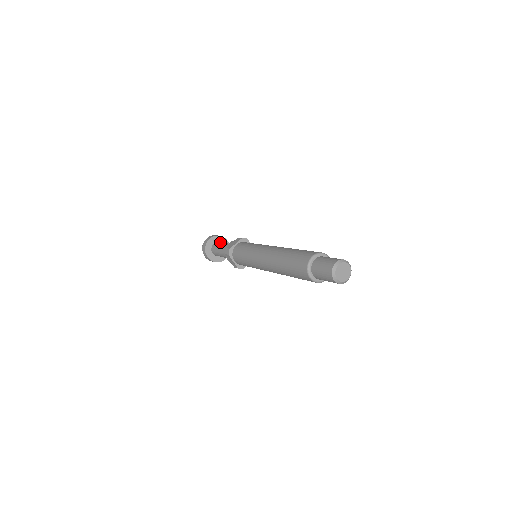
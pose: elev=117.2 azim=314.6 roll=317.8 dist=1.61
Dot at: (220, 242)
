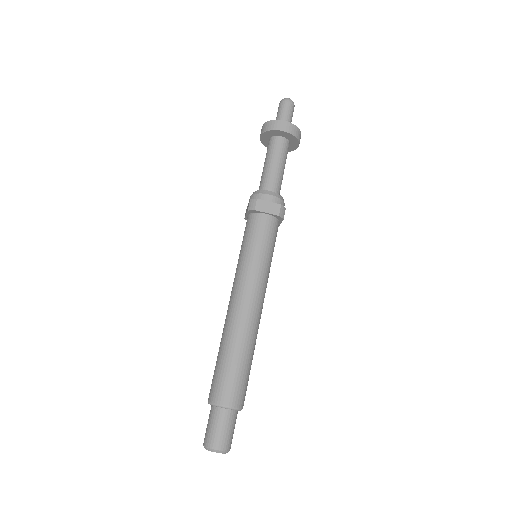
Dot at: (286, 147)
